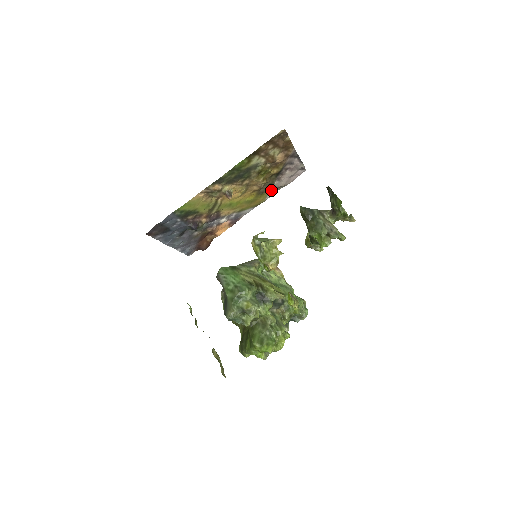
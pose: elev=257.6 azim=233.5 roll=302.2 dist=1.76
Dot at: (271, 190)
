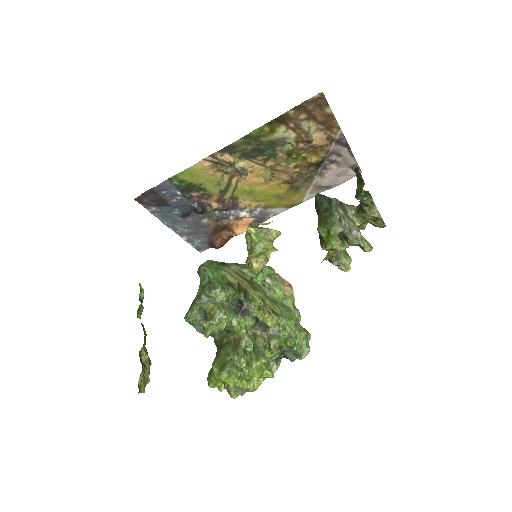
Dot at: (310, 188)
